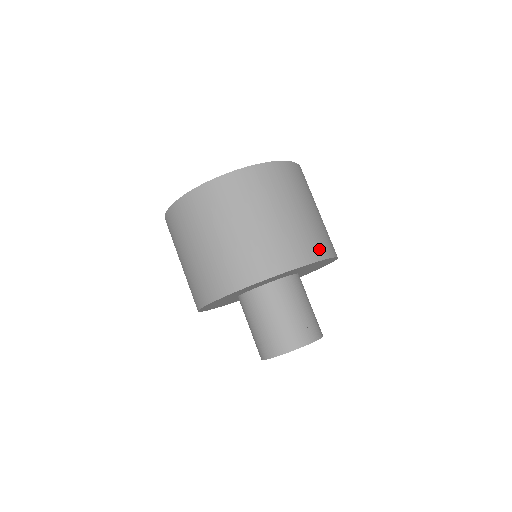
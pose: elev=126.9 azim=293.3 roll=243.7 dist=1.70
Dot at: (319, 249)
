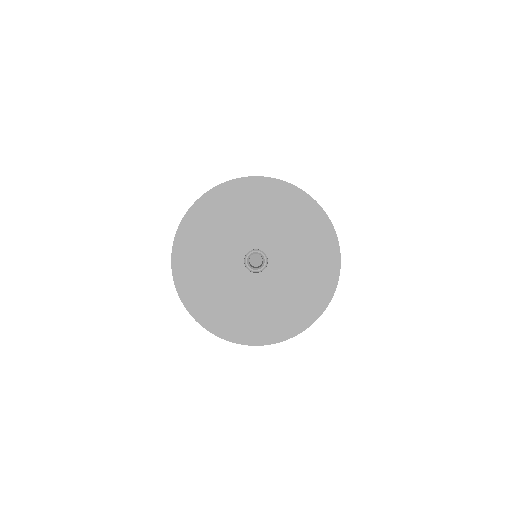
Dot at: occluded
